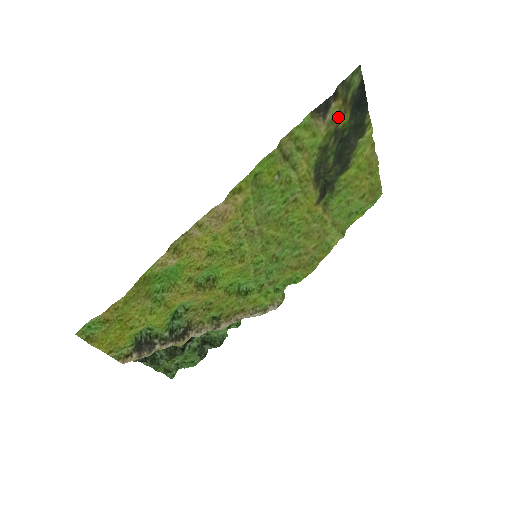
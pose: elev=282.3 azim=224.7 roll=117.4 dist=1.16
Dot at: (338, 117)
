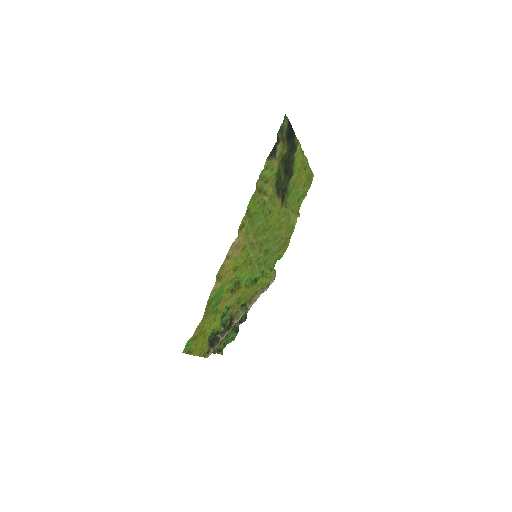
Dot at: (282, 151)
